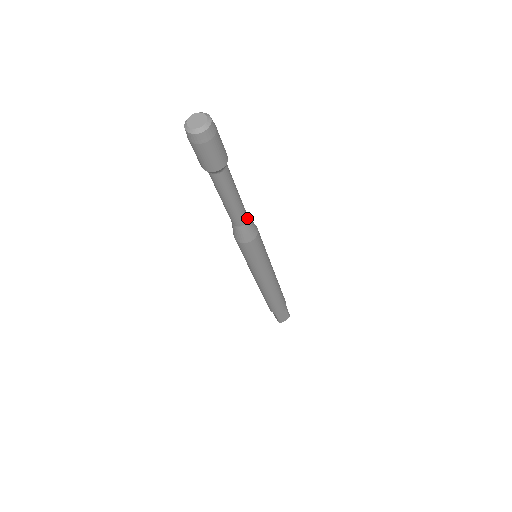
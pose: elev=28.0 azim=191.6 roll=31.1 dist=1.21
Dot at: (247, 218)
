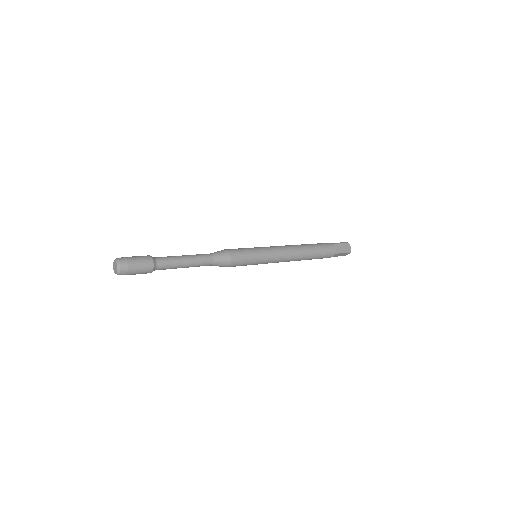
Dot at: (211, 262)
